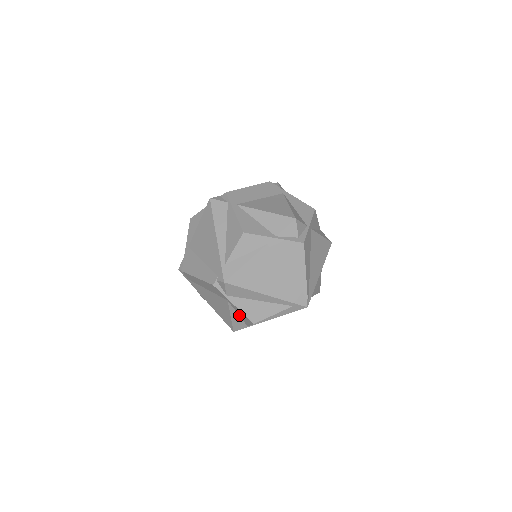
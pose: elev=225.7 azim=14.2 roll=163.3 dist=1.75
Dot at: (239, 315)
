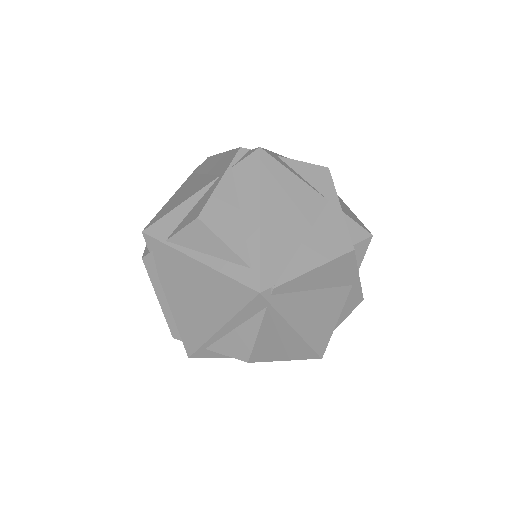
Dot at: (191, 211)
